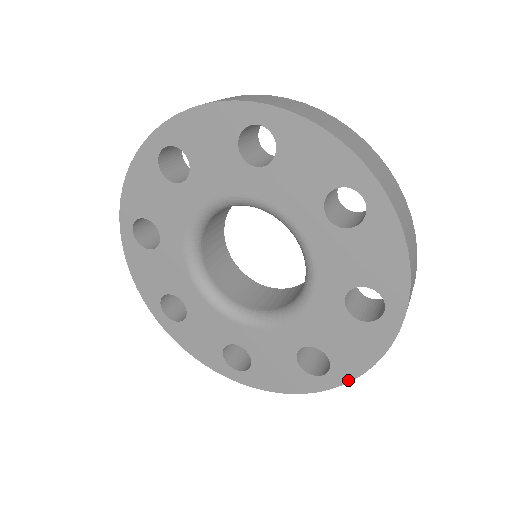
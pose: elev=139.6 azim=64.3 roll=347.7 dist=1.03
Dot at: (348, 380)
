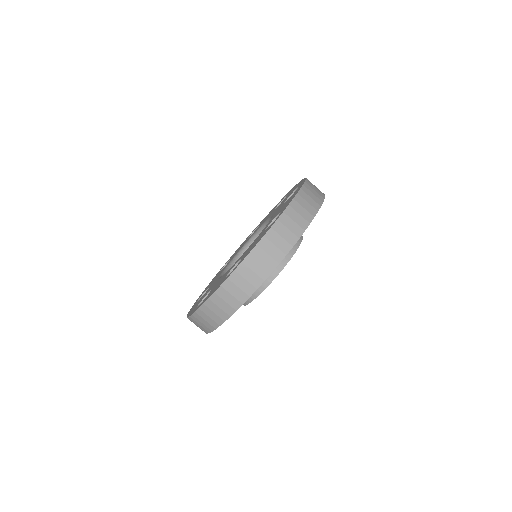
Dot at: (240, 264)
